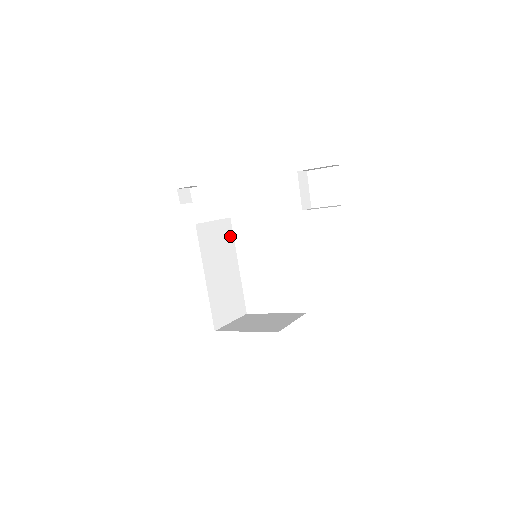
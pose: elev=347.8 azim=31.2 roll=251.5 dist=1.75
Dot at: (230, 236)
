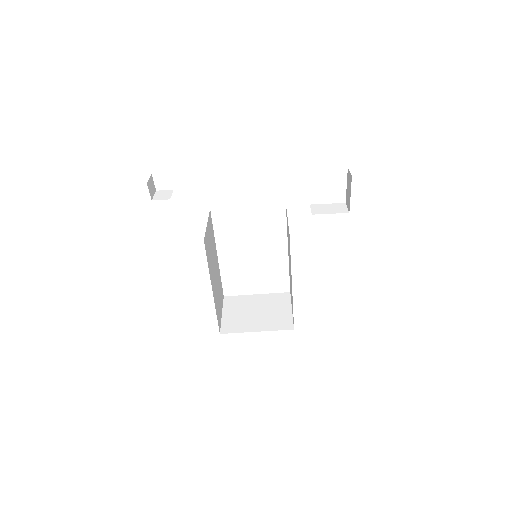
Dot at: (212, 229)
